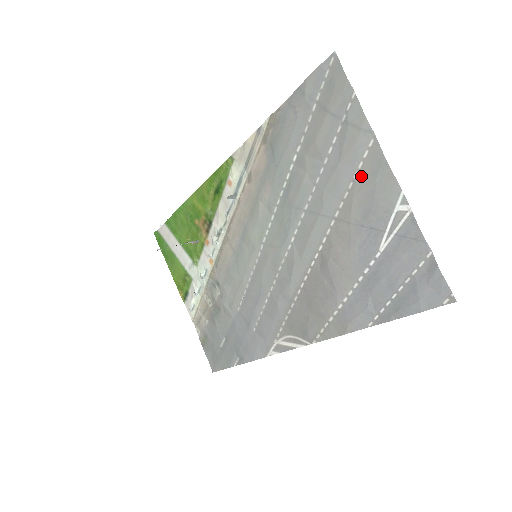
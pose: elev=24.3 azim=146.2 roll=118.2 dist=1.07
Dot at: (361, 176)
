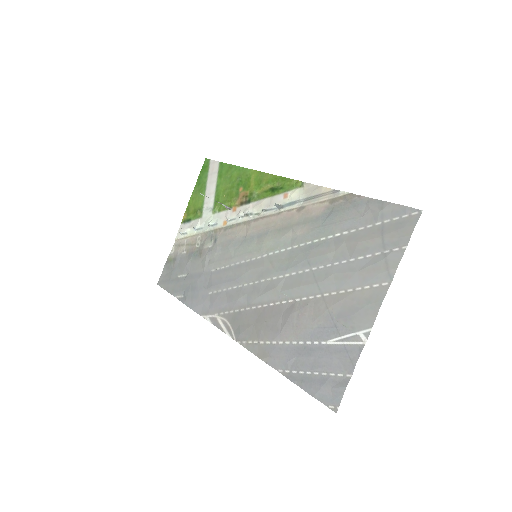
Dot at: (361, 293)
